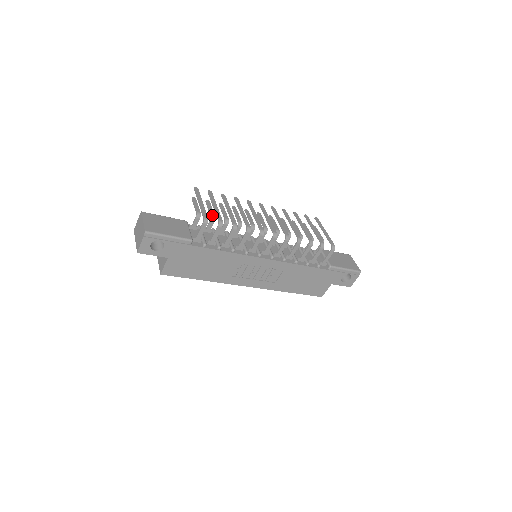
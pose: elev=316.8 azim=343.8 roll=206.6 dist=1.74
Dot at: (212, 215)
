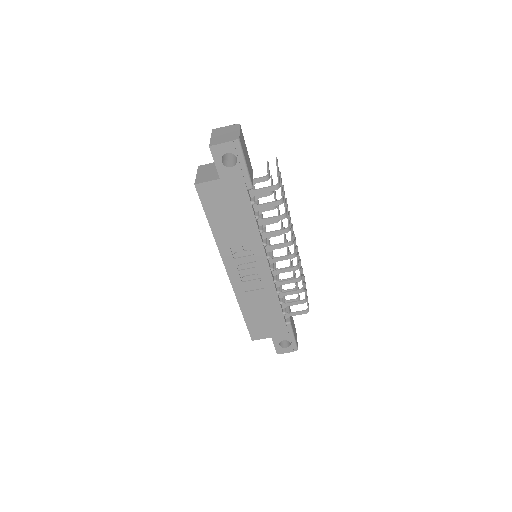
Dot at: occluded
